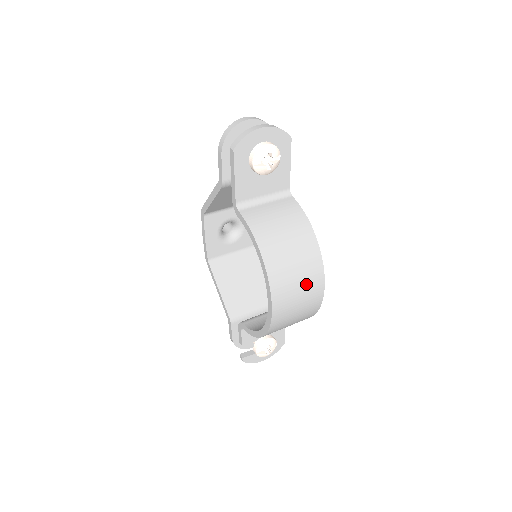
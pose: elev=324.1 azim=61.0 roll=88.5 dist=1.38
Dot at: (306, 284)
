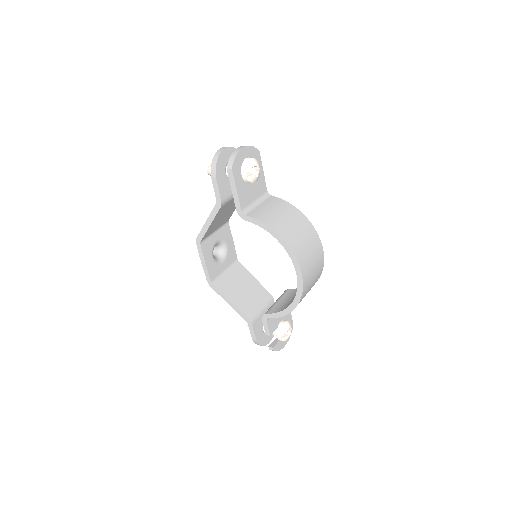
Dot at: (313, 250)
